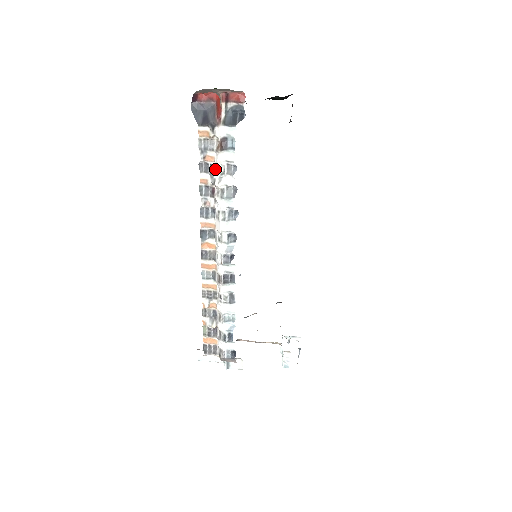
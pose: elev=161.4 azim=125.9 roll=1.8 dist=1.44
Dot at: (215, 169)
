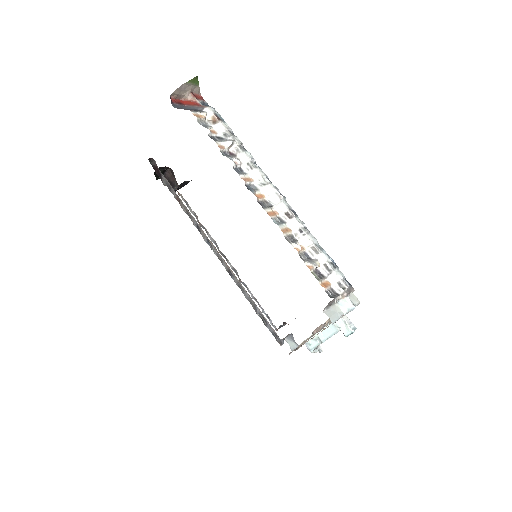
Dot at: (222, 137)
